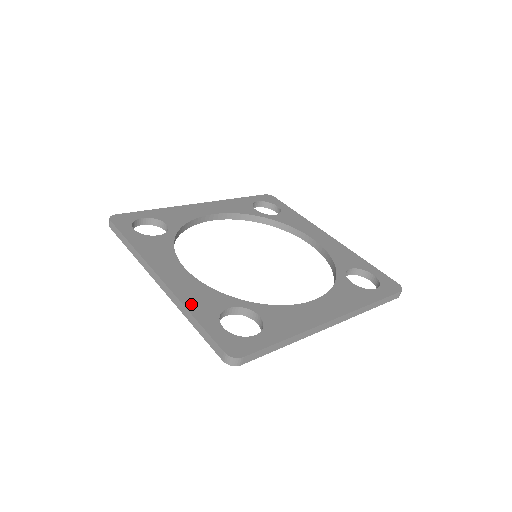
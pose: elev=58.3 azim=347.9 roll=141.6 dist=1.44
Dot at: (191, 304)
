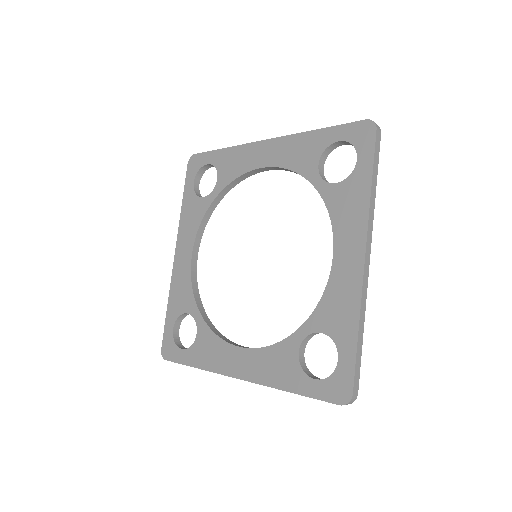
Dot at: (172, 295)
